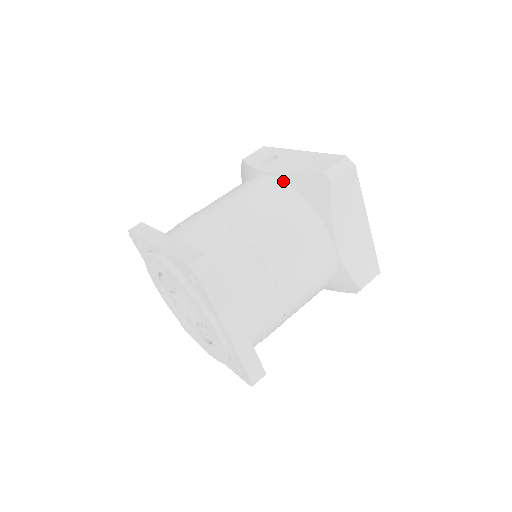
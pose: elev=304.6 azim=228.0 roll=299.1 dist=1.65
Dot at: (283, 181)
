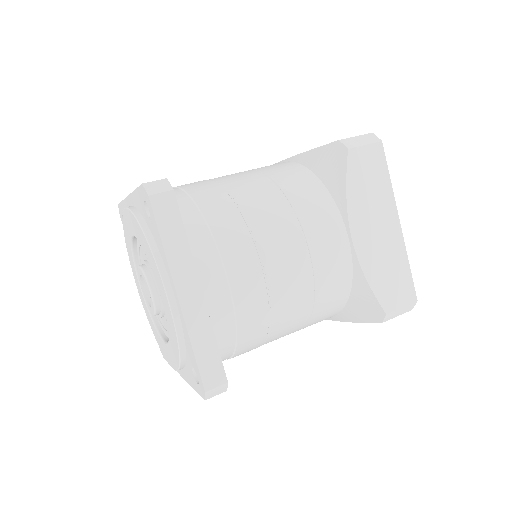
Dot at: (296, 162)
